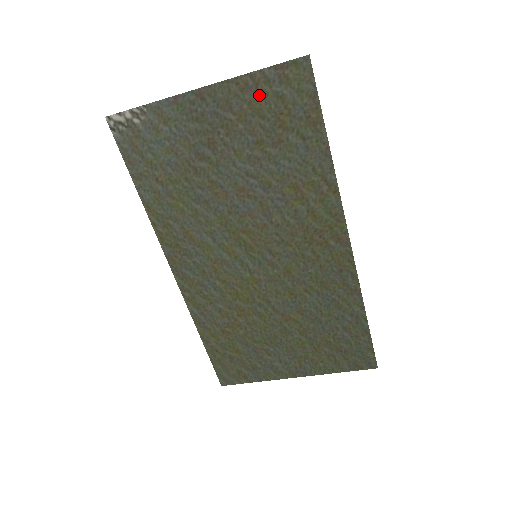
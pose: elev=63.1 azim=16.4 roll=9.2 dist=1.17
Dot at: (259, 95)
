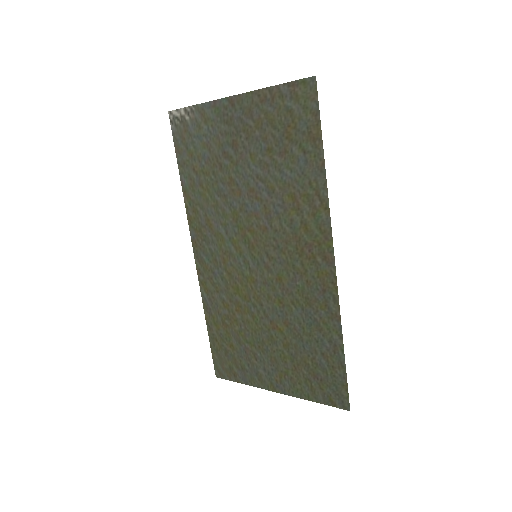
Dot at: (274, 107)
